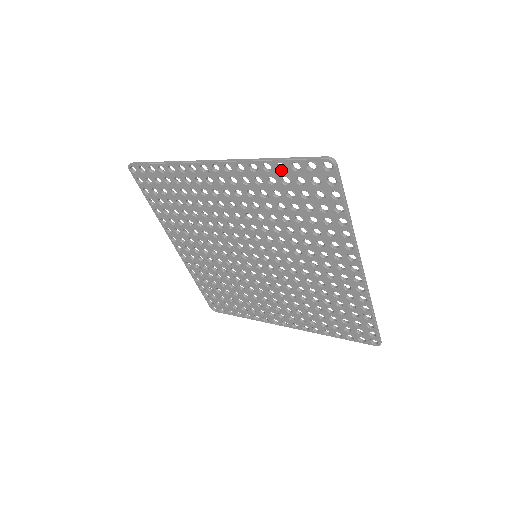
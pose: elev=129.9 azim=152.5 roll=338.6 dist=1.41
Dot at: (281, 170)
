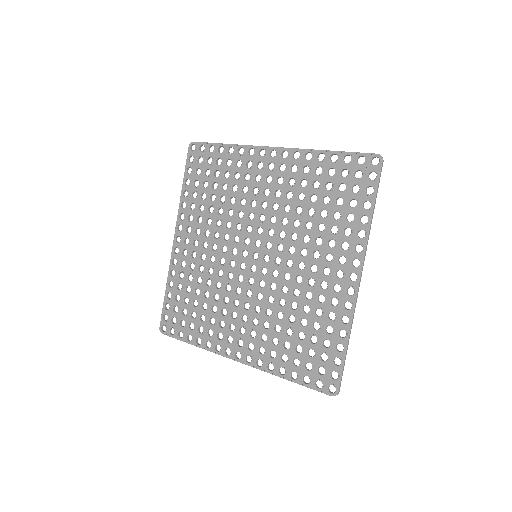
Dot at: occluded
